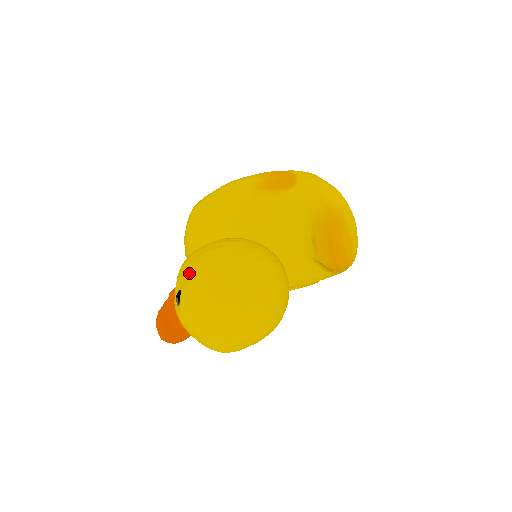
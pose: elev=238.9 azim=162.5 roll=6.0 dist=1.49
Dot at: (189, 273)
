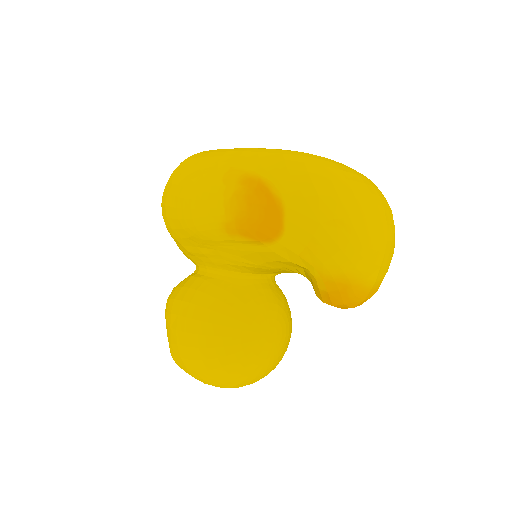
Dot at: (170, 344)
